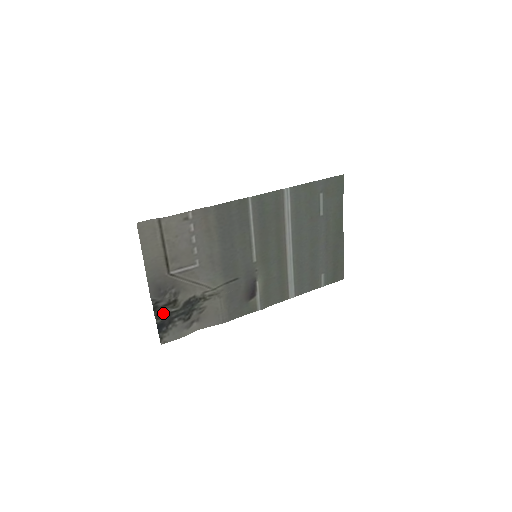
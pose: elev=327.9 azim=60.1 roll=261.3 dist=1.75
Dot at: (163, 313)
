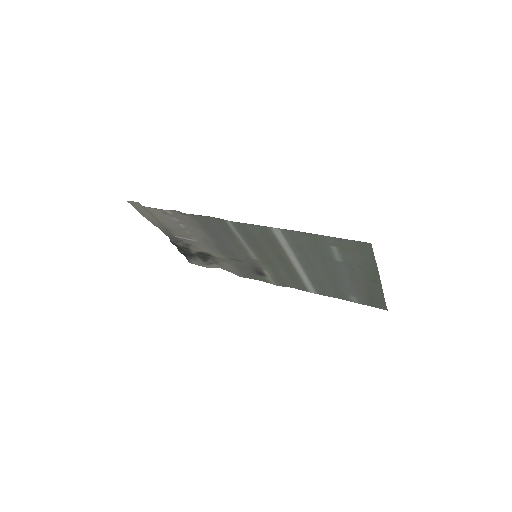
Dot at: (183, 249)
